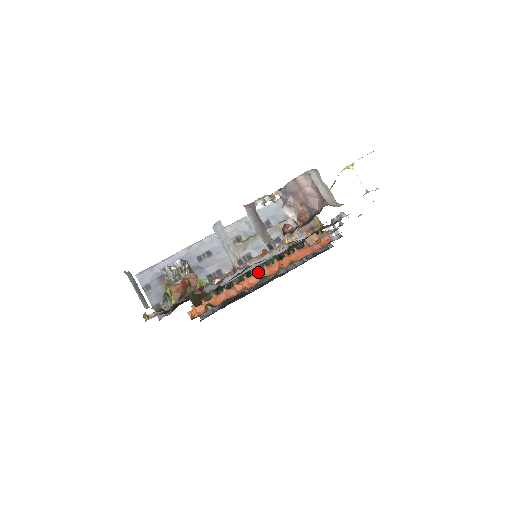
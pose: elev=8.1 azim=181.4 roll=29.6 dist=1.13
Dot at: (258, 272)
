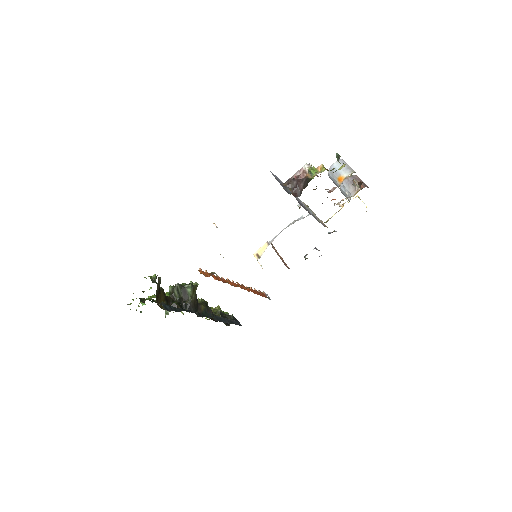
Dot at: occluded
